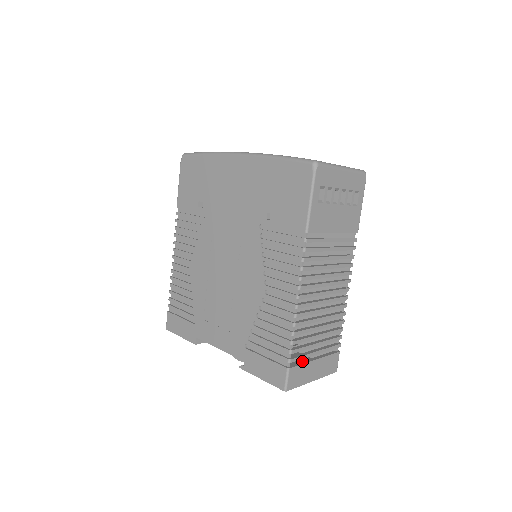
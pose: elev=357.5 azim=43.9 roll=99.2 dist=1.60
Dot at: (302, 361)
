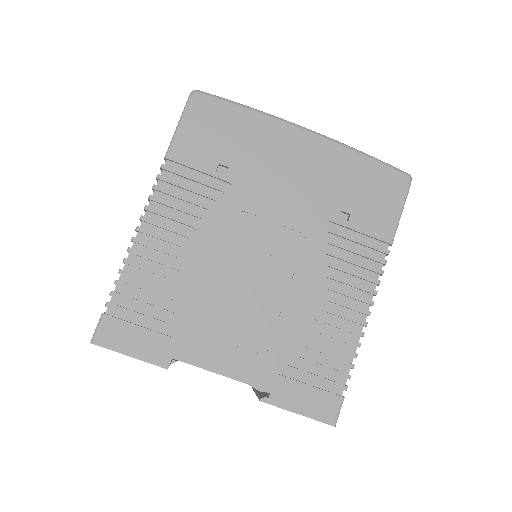
Dot at: occluded
